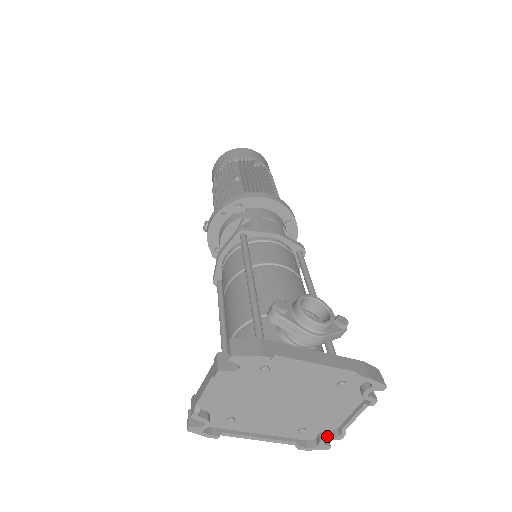
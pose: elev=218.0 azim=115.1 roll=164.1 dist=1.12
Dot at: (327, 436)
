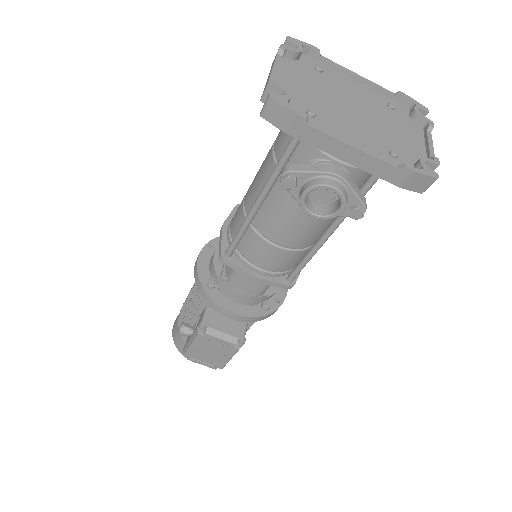
Dot at: (422, 158)
